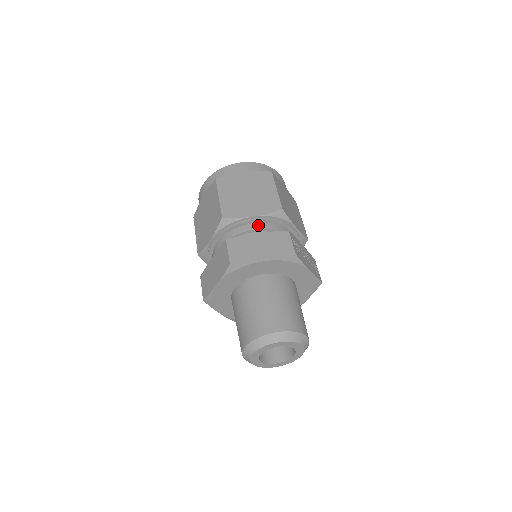
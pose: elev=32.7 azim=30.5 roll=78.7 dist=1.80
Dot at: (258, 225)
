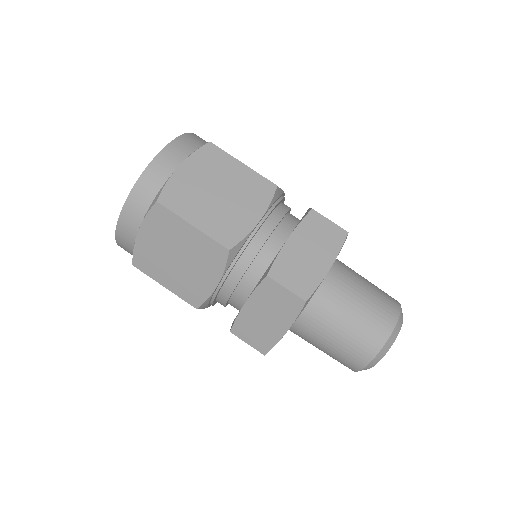
Dot at: occluded
